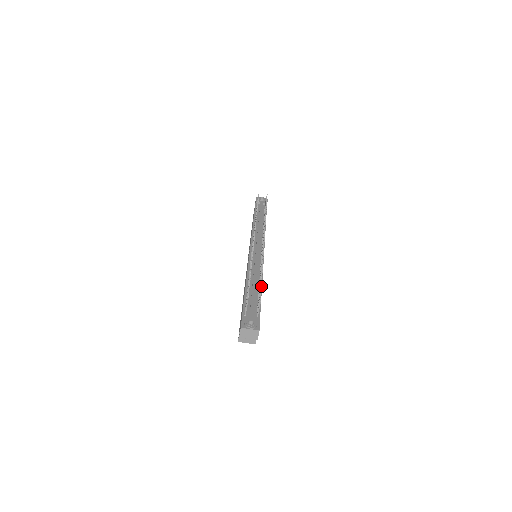
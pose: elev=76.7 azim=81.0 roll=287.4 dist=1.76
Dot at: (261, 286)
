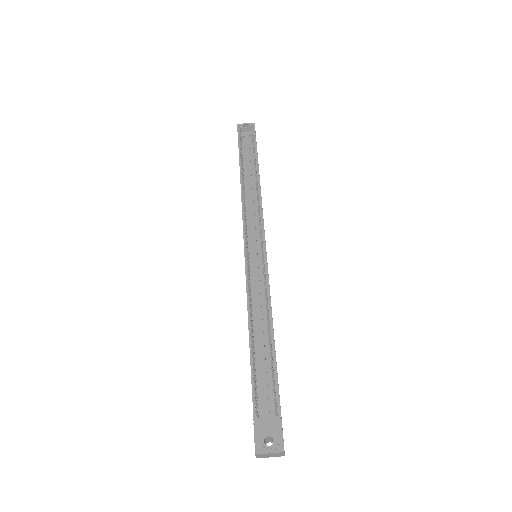
Dot at: (272, 361)
